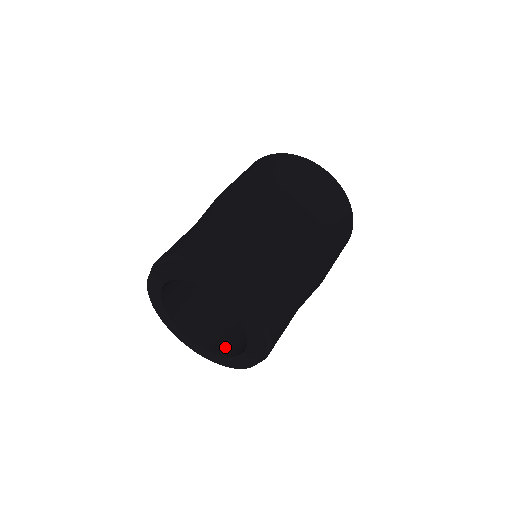
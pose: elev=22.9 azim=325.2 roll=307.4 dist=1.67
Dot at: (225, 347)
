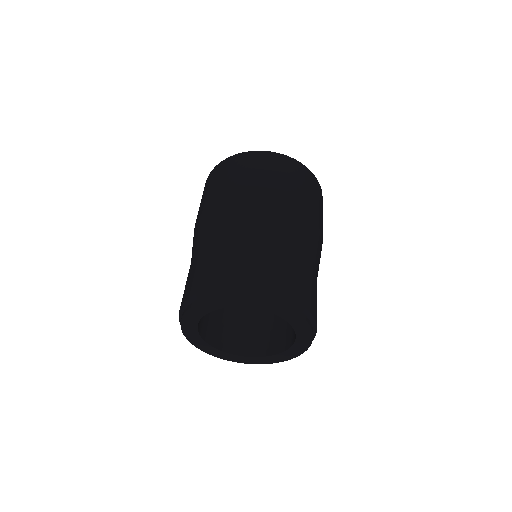
Dot at: (252, 348)
